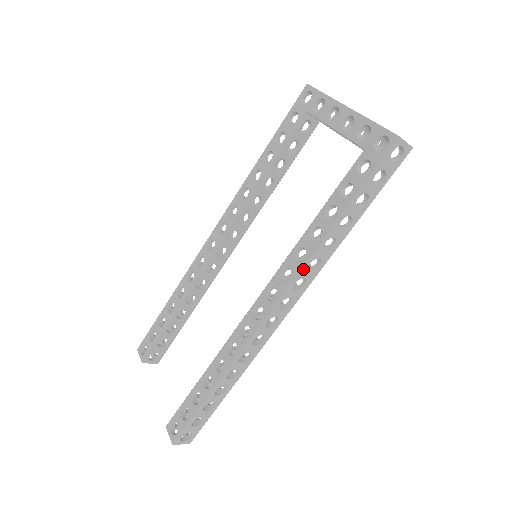
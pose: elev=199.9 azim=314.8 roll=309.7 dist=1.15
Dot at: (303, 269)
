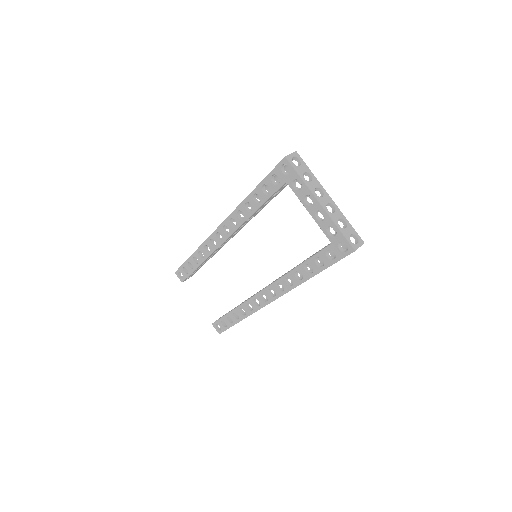
Dot at: occluded
